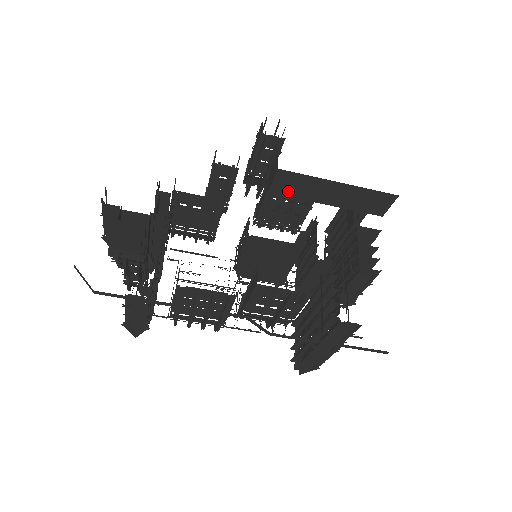
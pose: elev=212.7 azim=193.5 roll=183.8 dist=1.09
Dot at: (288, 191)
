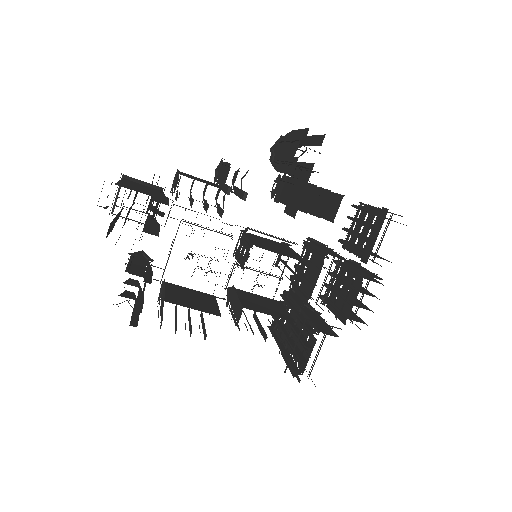
Dot at: occluded
